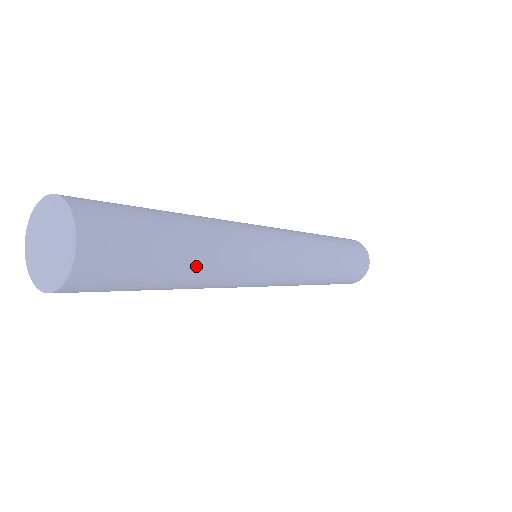
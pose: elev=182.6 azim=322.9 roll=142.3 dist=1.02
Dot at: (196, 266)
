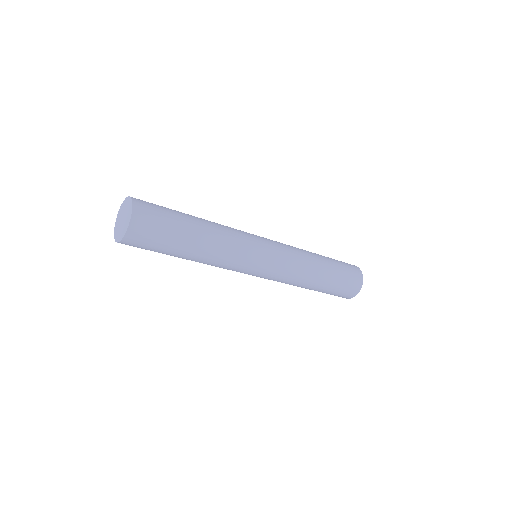
Dot at: (203, 233)
